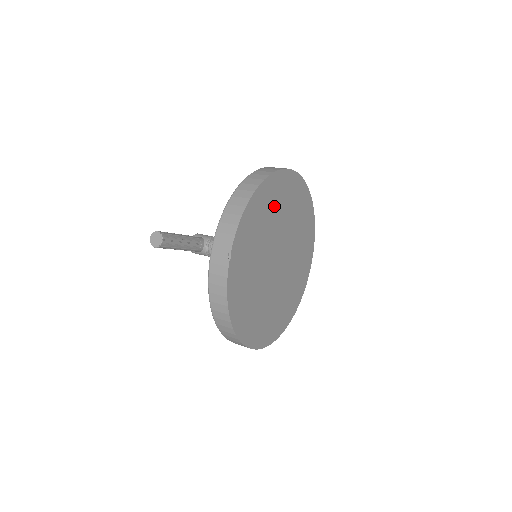
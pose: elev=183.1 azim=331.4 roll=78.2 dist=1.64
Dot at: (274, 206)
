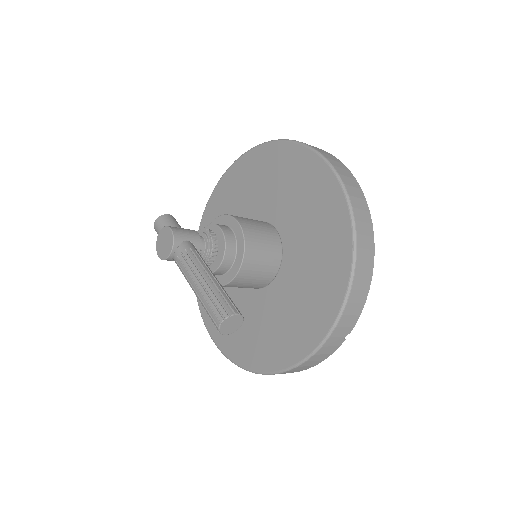
Dot at: occluded
